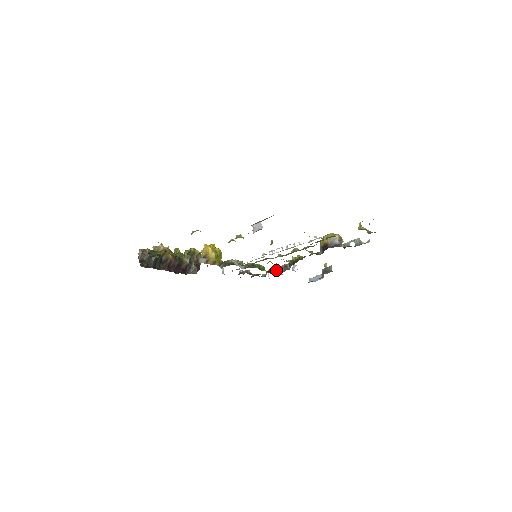
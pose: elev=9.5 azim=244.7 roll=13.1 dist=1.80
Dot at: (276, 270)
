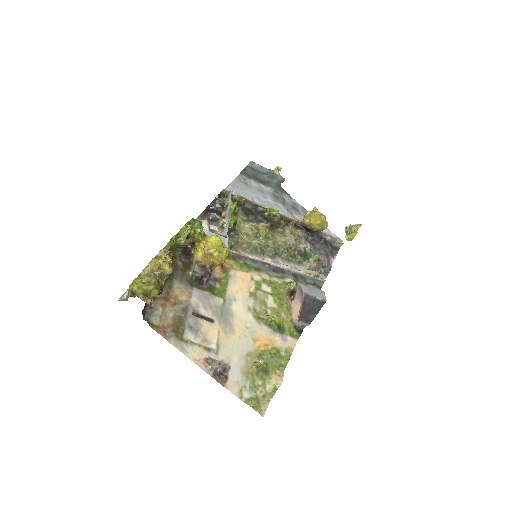
Dot at: (244, 203)
